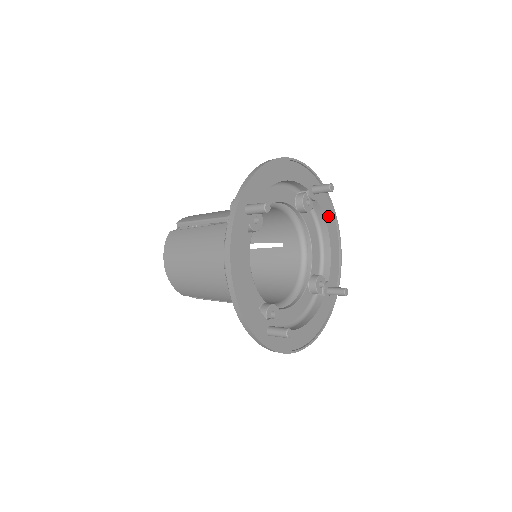
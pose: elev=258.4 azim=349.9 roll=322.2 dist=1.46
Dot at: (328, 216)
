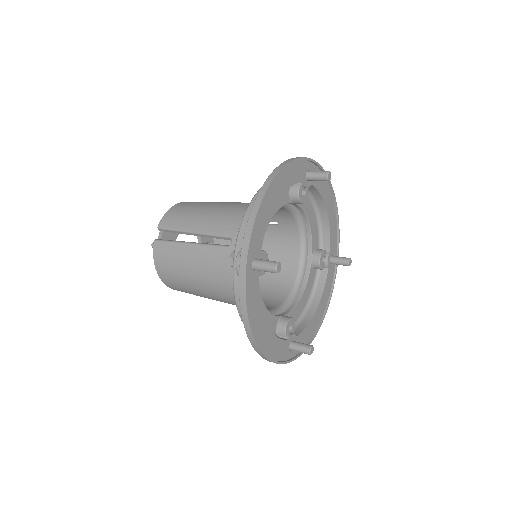
Dot at: (323, 189)
